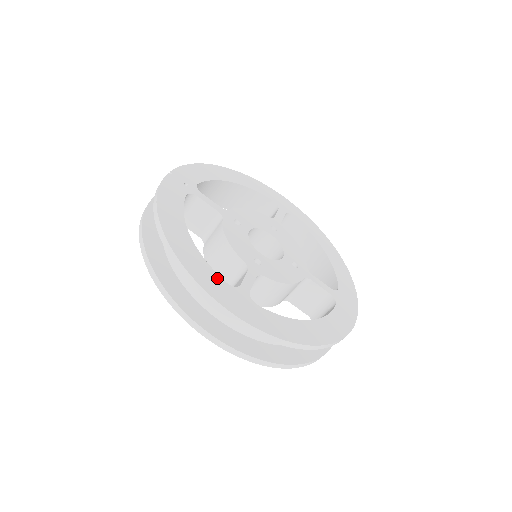
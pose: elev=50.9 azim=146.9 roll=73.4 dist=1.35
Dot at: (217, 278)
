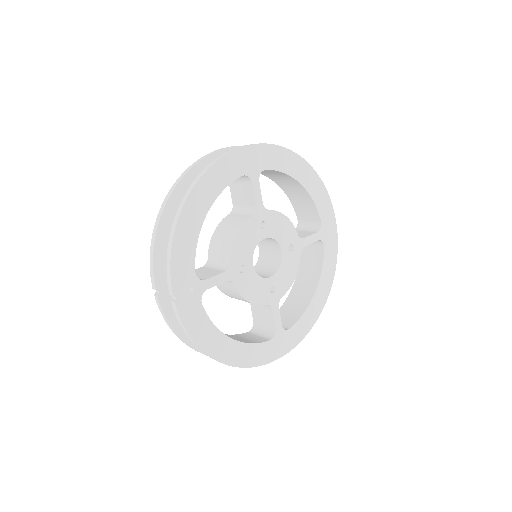
Dot at: (264, 346)
